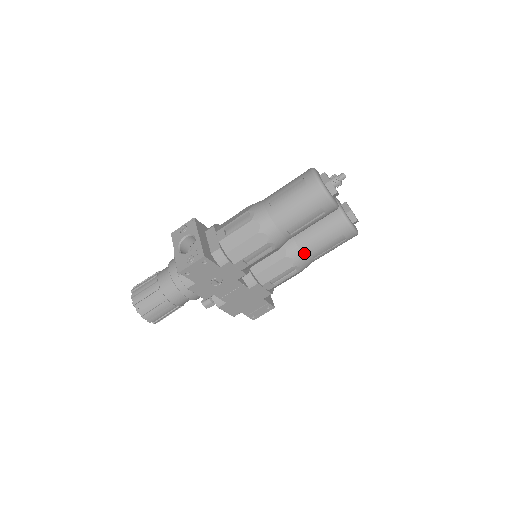
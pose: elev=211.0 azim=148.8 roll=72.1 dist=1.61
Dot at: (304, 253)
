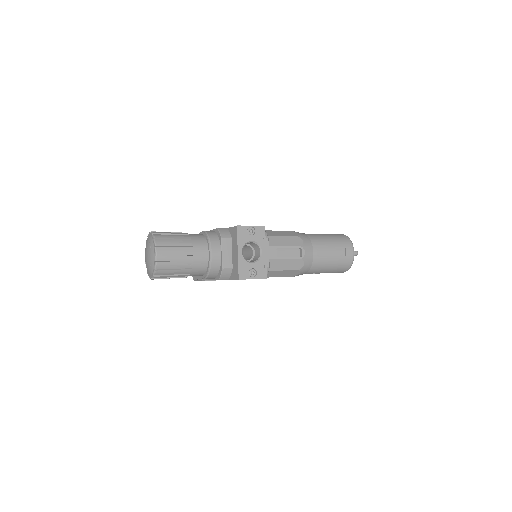
Dot at: occluded
